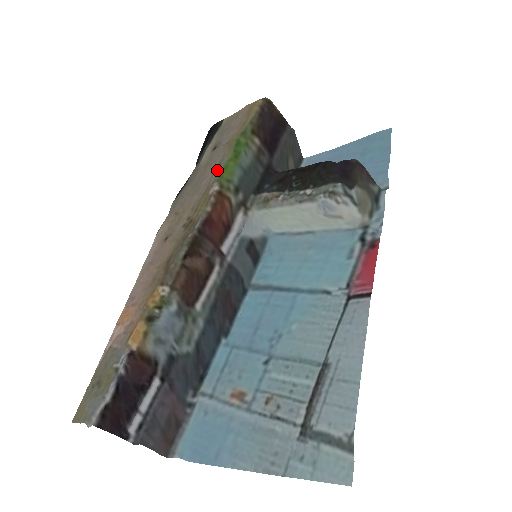
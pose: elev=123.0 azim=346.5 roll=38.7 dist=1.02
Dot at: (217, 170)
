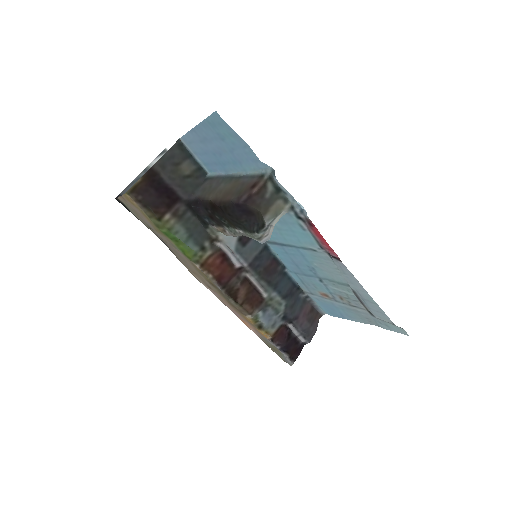
Dot at: (179, 251)
